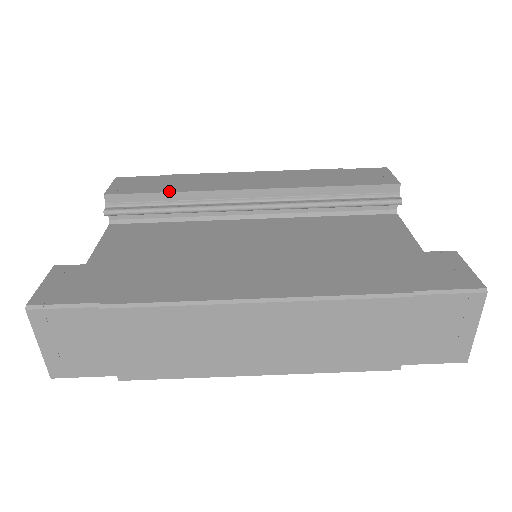
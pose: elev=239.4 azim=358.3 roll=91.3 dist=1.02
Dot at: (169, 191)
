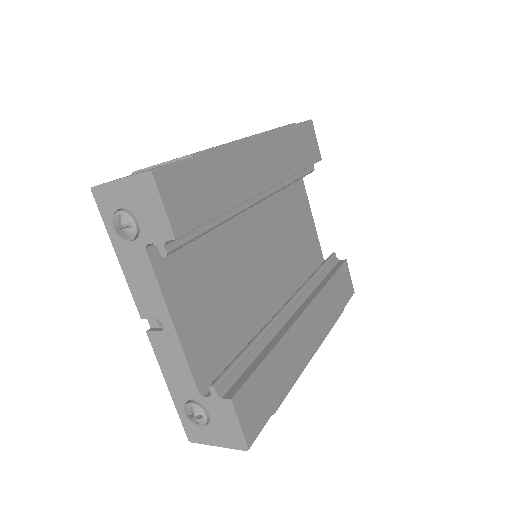
Dot at: (224, 211)
